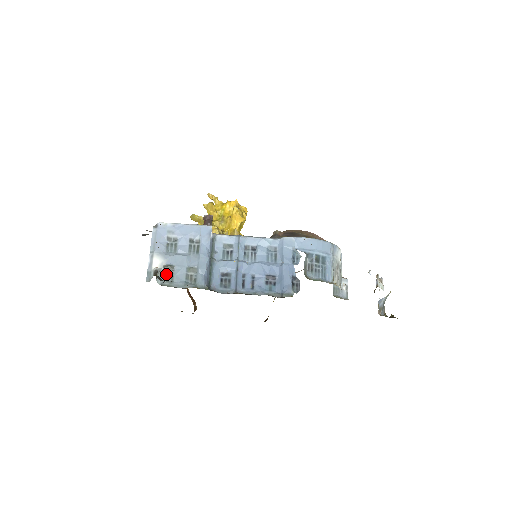
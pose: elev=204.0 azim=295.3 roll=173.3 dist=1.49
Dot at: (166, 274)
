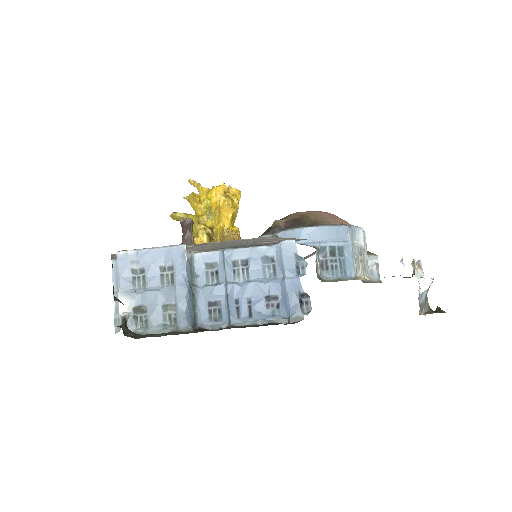
Dot at: (138, 318)
